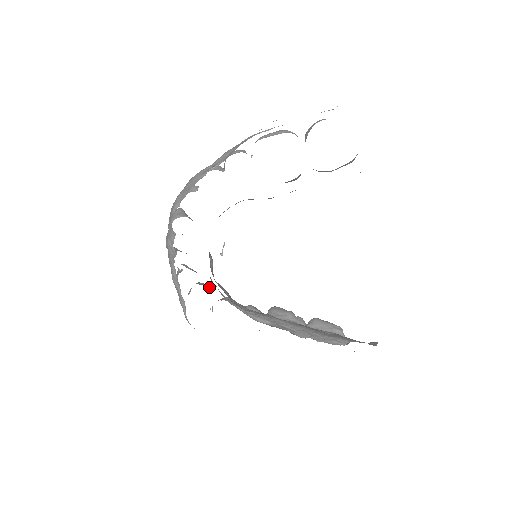
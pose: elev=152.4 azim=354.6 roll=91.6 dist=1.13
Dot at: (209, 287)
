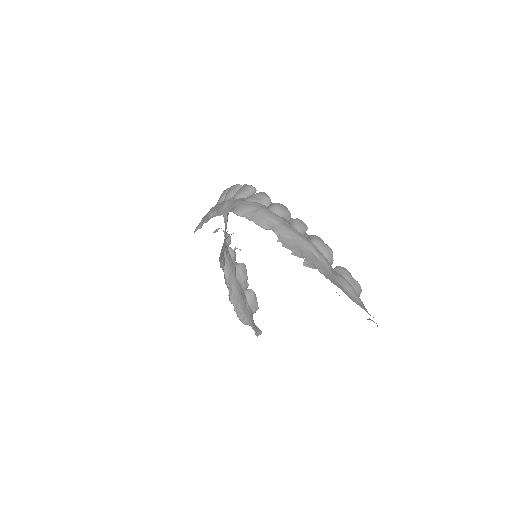
Dot at: (226, 225)
